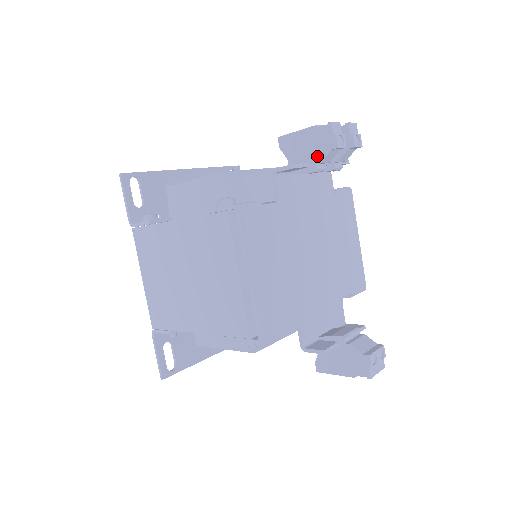
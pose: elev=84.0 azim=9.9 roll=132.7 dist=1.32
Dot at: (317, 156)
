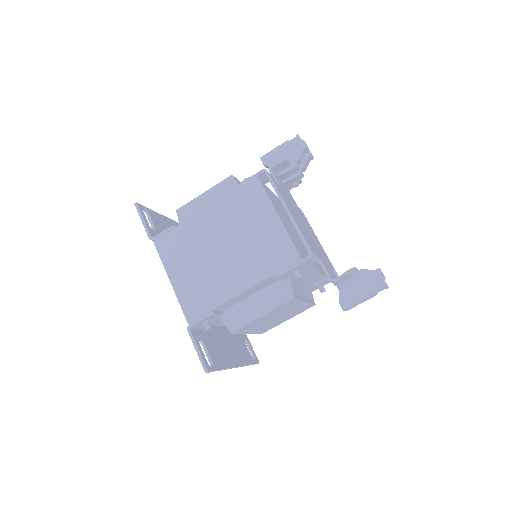
Dot at: (294, 157)
